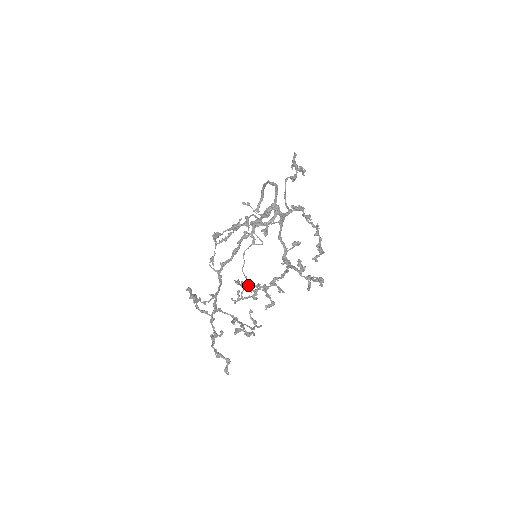
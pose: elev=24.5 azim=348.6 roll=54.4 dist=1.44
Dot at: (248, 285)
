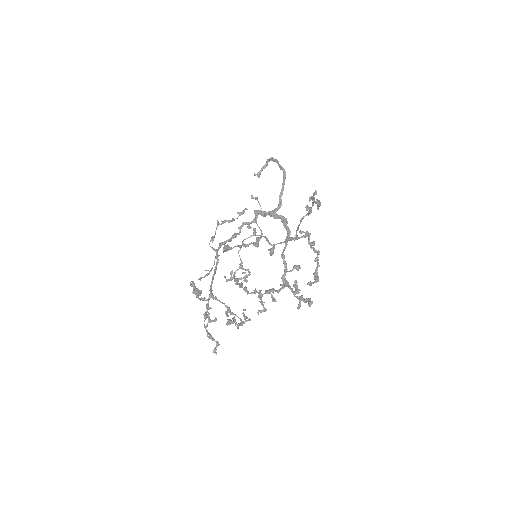
Dot at: (246, 288)
